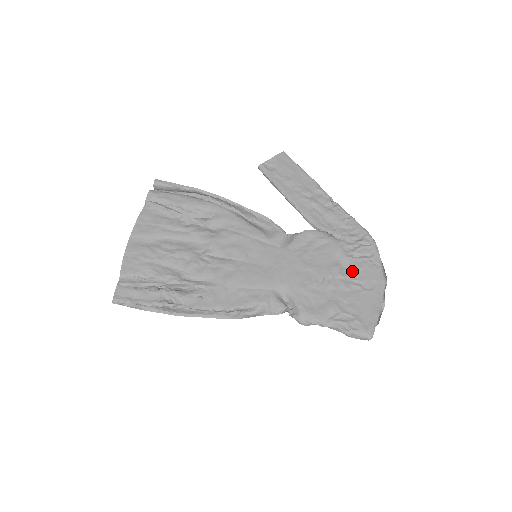
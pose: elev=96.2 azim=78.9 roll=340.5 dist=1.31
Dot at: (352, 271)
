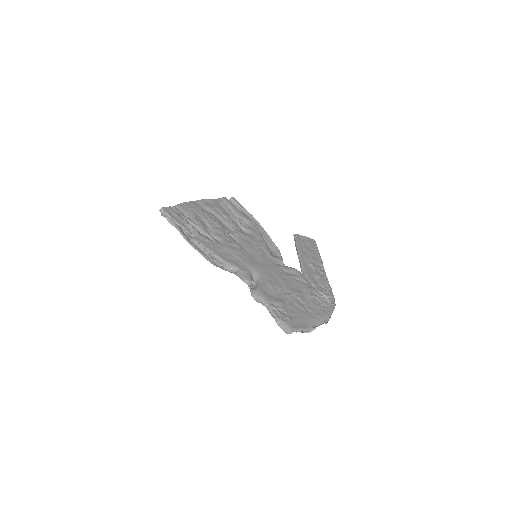
Dot at: (308, 302)
